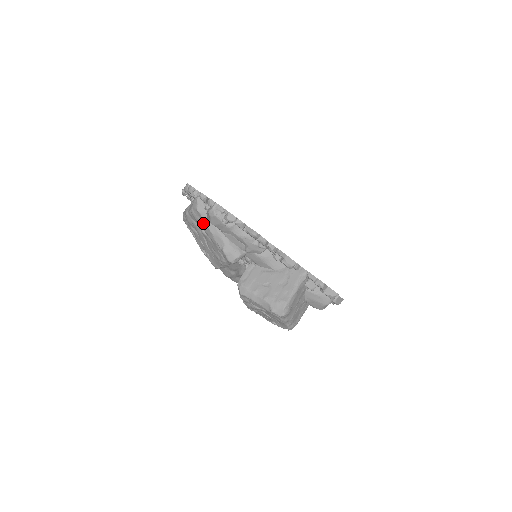
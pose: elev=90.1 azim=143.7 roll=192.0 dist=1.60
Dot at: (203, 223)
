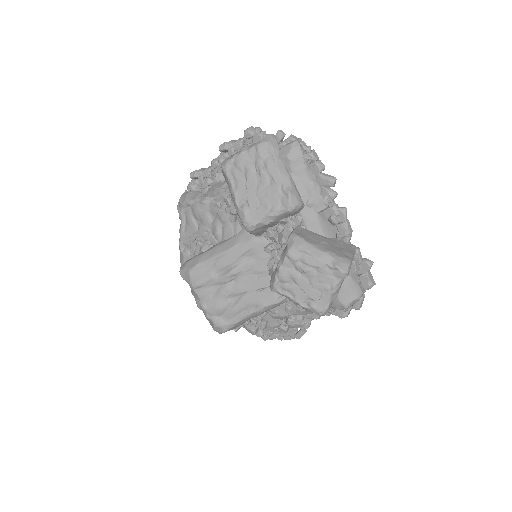
Dot at: (270, 159)
